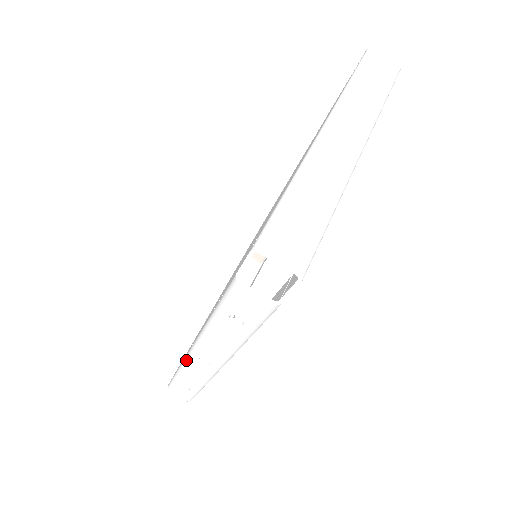
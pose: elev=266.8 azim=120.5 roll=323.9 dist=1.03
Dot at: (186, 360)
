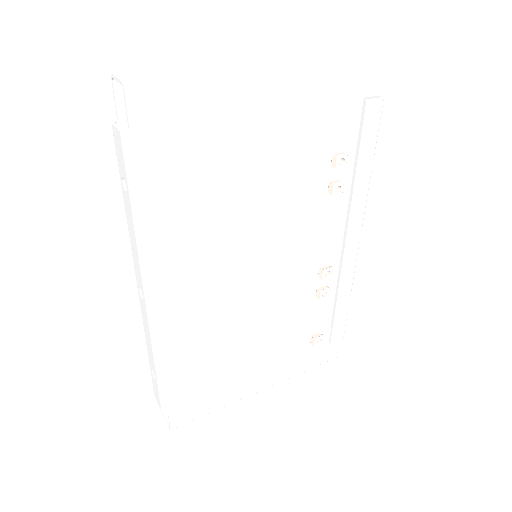
Dot at: (141, 307)
